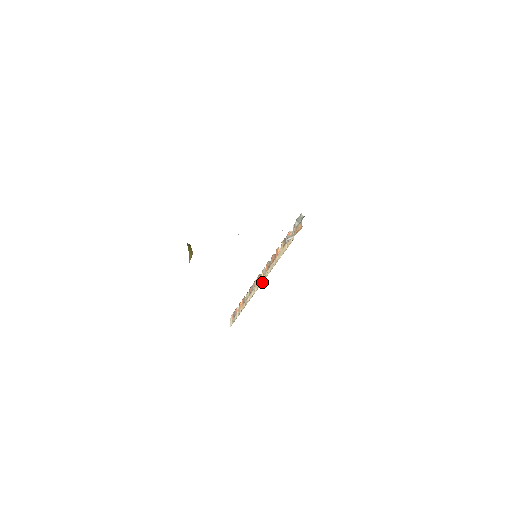
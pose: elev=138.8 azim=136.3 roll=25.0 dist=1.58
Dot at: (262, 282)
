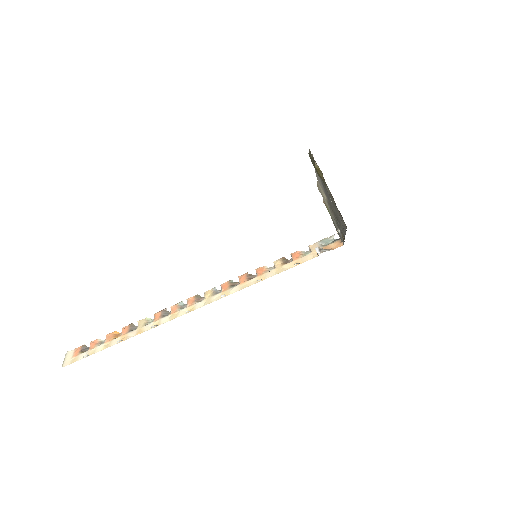
Dot at: (210, 302)
